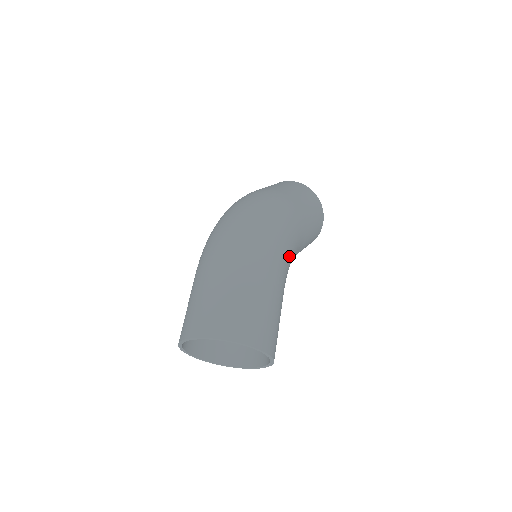
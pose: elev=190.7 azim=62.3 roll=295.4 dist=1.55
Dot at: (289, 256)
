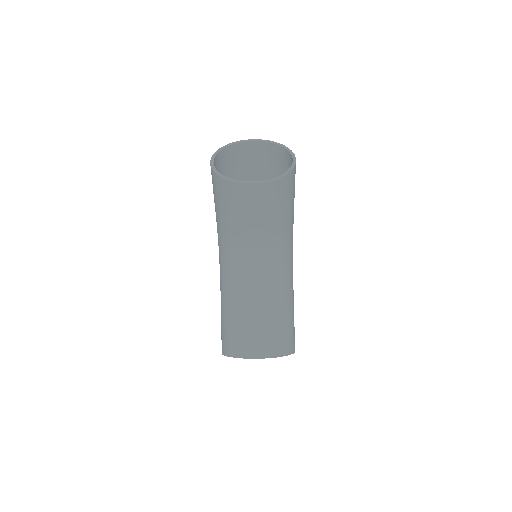
Dot at: occluded
